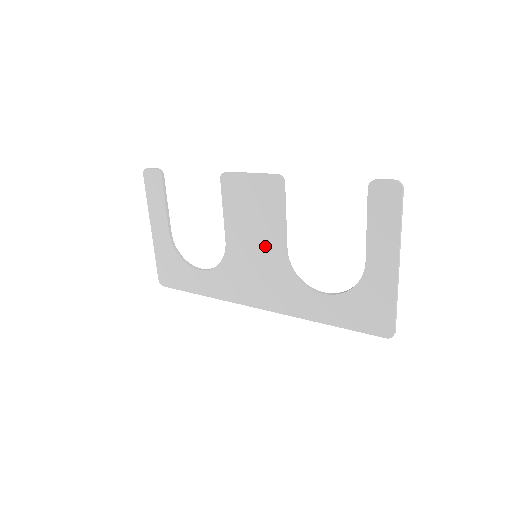
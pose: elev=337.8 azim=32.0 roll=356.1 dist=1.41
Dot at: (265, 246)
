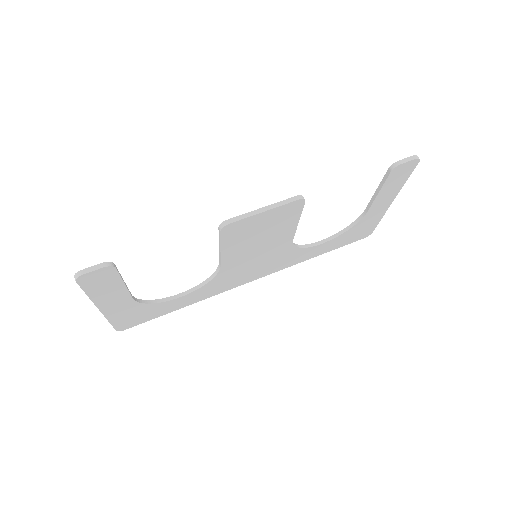
Dot at: (271, 247)
